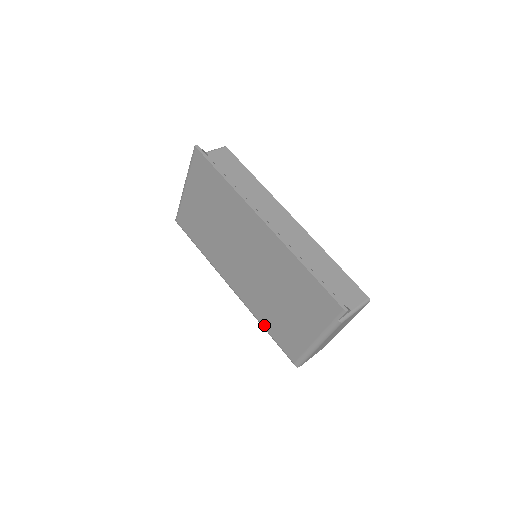
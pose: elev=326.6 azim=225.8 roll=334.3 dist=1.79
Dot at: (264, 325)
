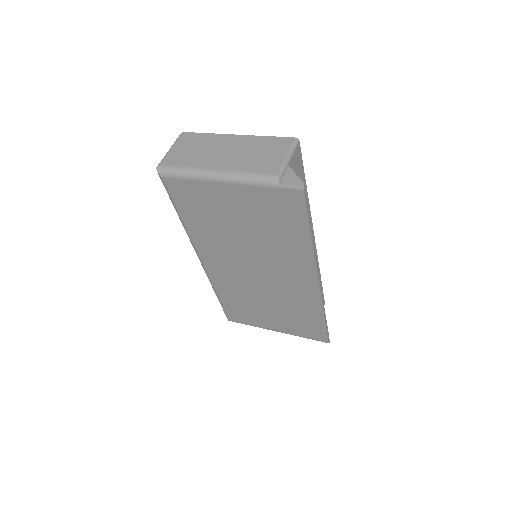
Dot at: (221, 296)
